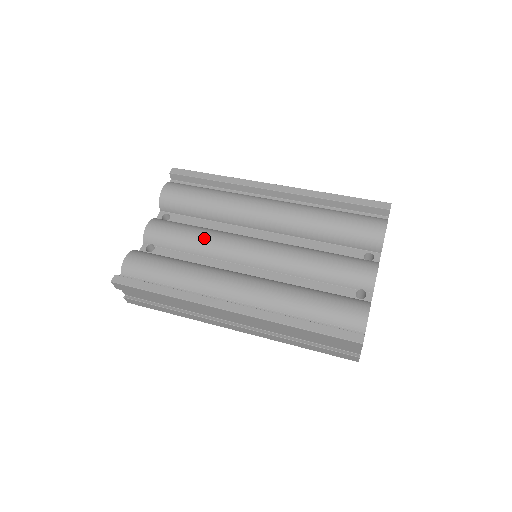
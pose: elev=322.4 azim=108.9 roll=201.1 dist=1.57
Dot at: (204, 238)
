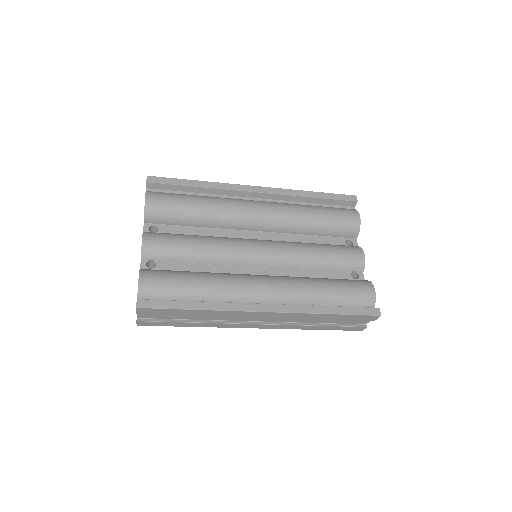
Dot at: (209, 246)
